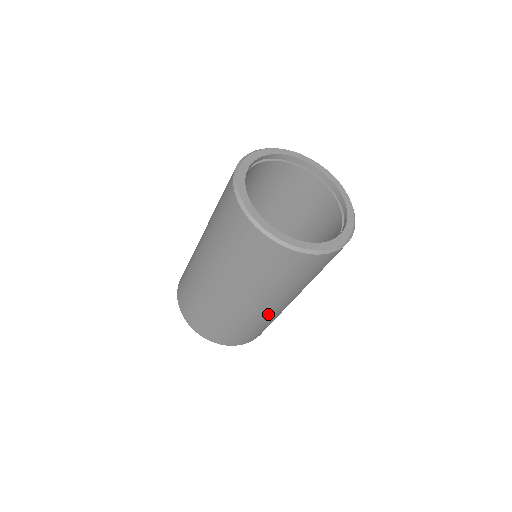
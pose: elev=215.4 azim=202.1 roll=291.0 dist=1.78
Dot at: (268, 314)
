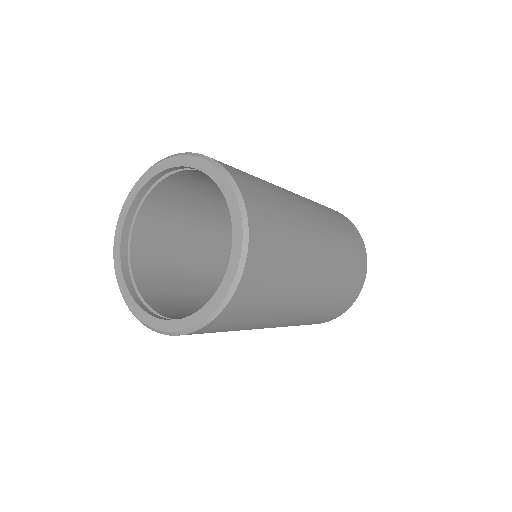
Dot at: (329, 270)
